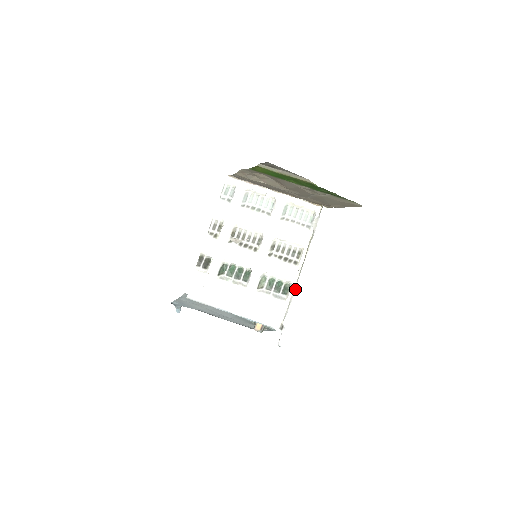
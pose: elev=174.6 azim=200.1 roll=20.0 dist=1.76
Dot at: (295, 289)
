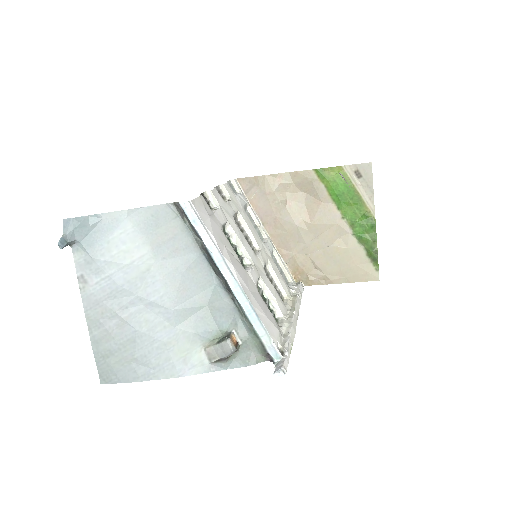
Dot at: (292, 322)
